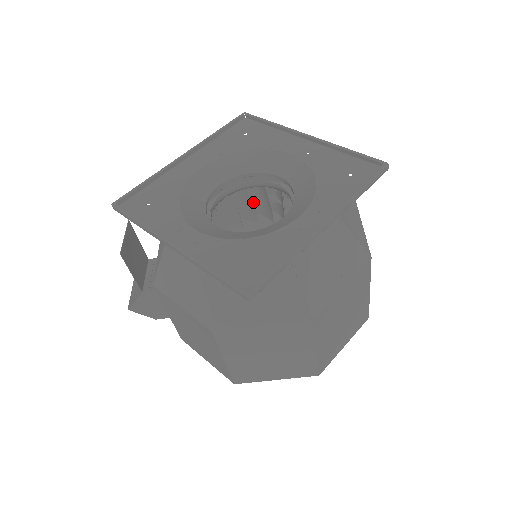
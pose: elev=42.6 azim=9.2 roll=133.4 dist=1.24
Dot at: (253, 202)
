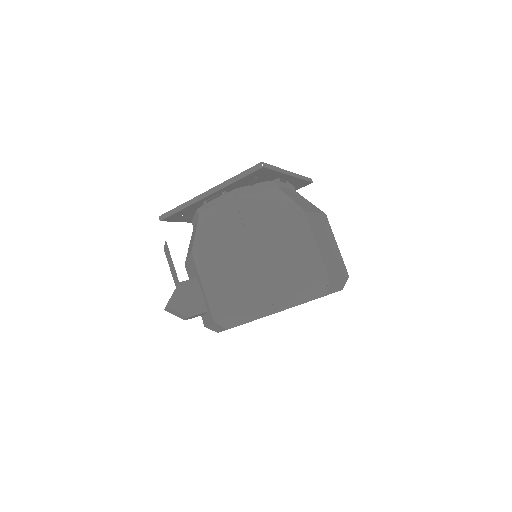
Dot at: occluded
